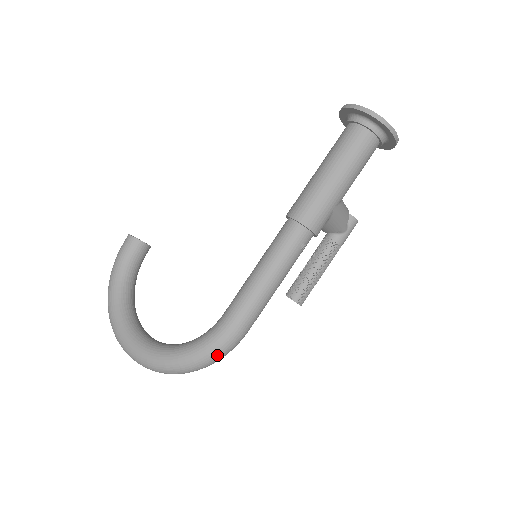
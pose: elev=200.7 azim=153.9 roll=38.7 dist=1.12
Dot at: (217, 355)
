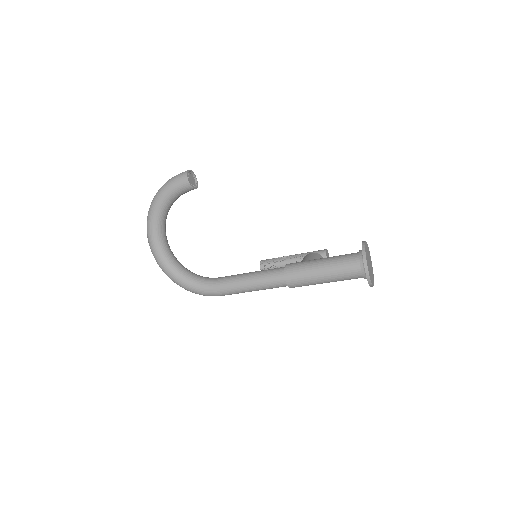
Dot at: occluded
